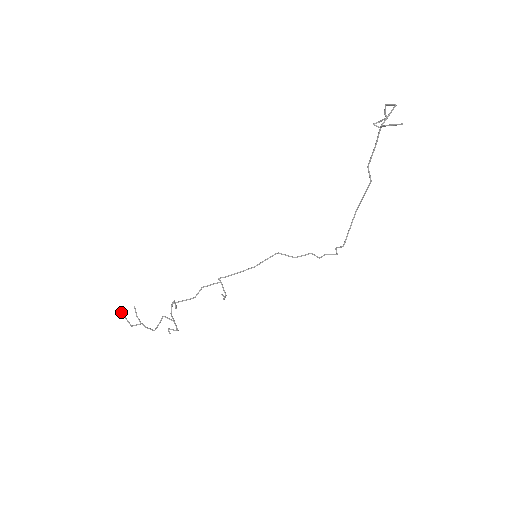
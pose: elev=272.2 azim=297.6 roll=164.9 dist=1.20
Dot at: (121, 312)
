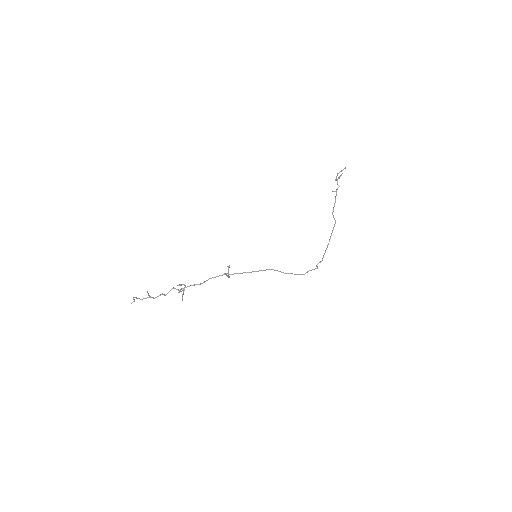
Dot at: occluded
